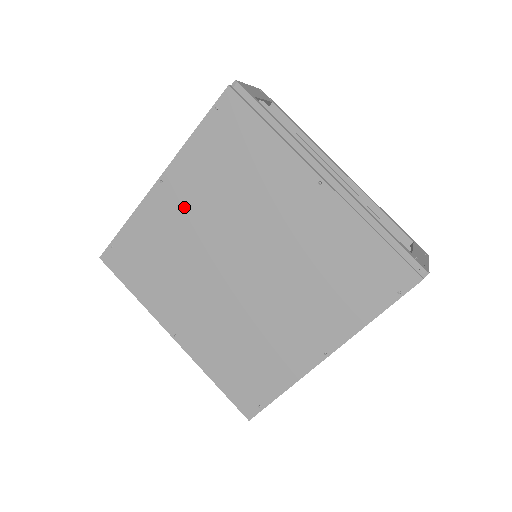
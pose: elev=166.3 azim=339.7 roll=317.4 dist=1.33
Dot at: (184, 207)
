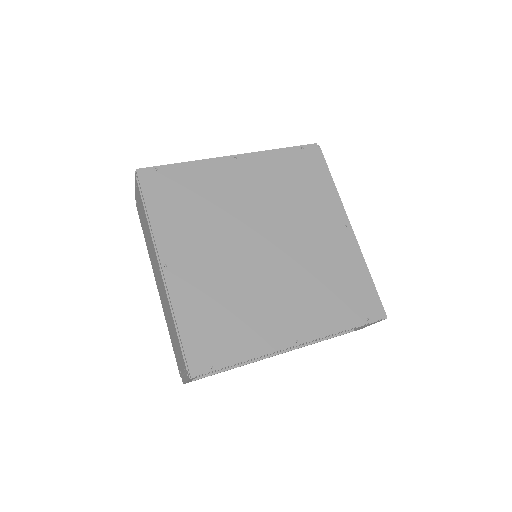
Dot at: (243, 183)
